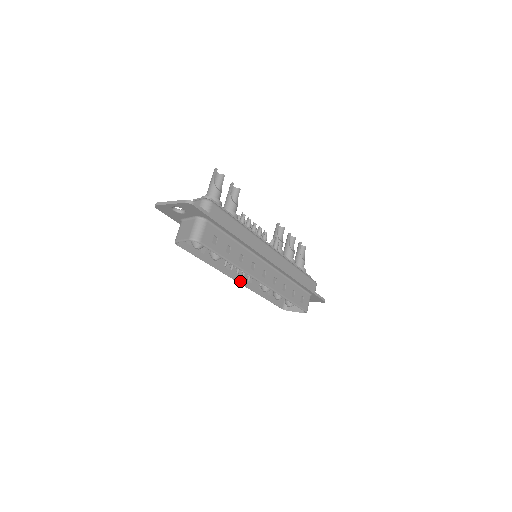
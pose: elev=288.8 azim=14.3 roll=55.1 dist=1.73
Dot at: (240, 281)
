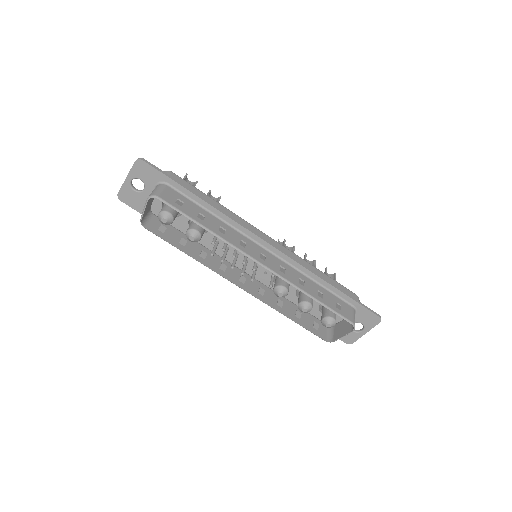
Dot at: (245, 288)
